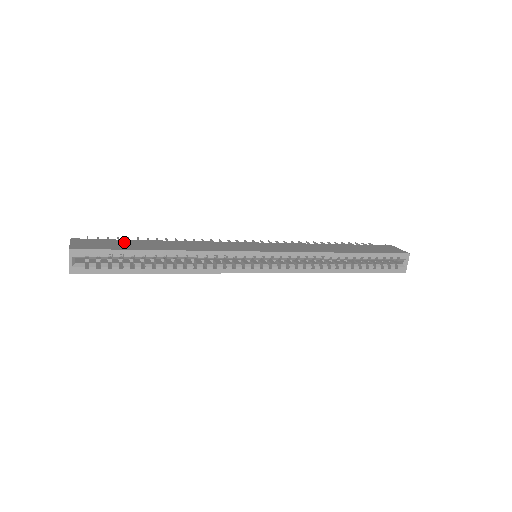
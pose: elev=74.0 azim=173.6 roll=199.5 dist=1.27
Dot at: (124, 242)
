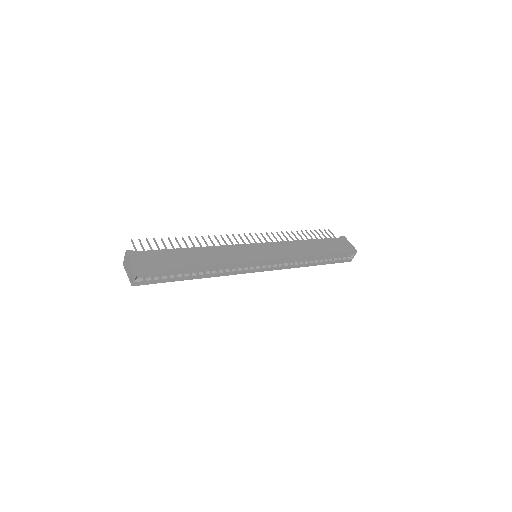
Dot at: (167, 254)
